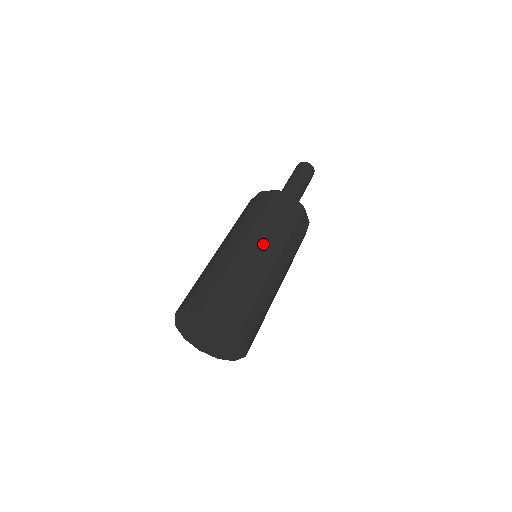
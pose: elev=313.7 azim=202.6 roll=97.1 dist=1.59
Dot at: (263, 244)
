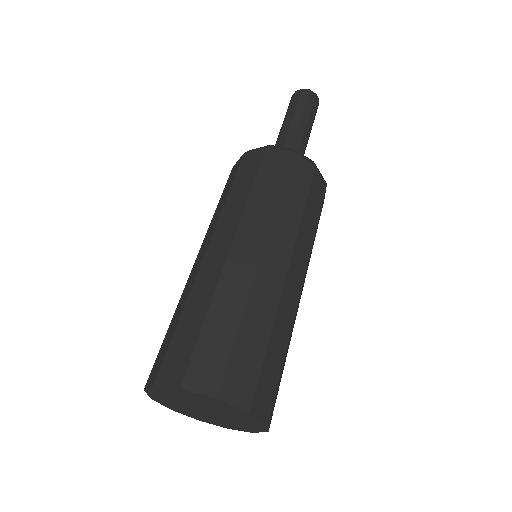
Dot at: (289, 258)
